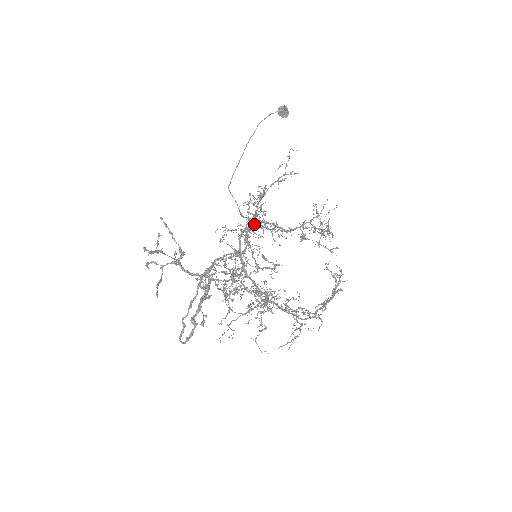
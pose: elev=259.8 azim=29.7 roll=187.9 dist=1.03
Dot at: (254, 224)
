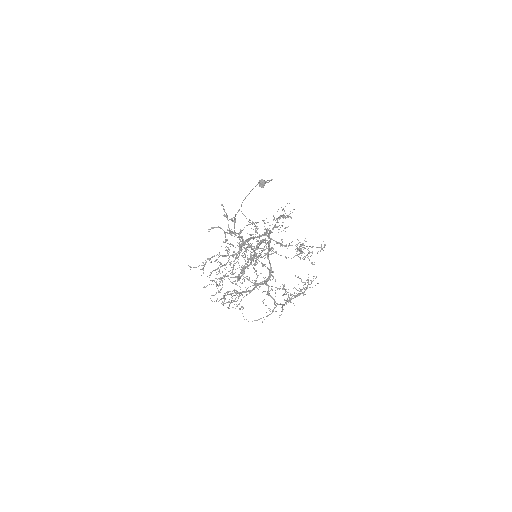
Dot at: occluded
